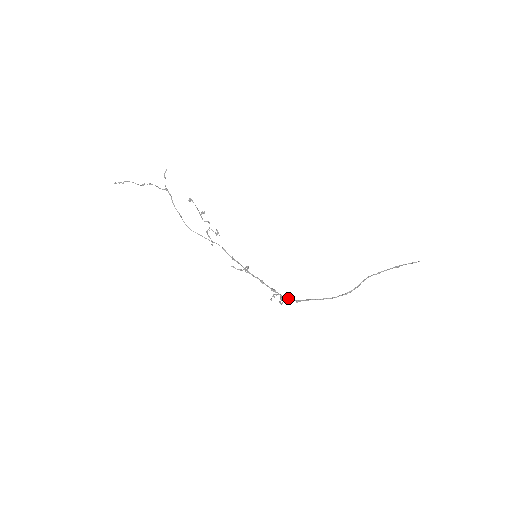
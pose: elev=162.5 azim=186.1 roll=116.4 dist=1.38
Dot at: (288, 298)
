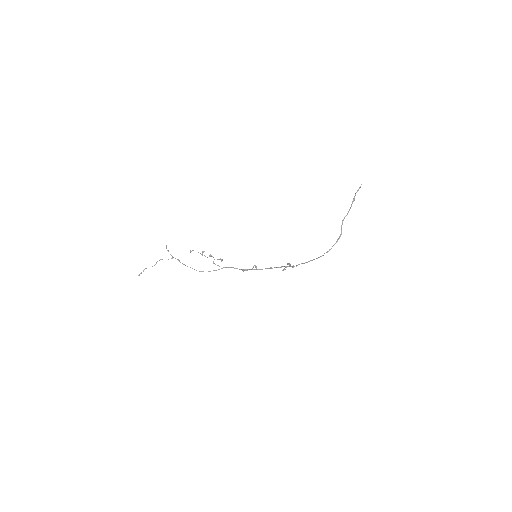
Dot at: (296, 265)
